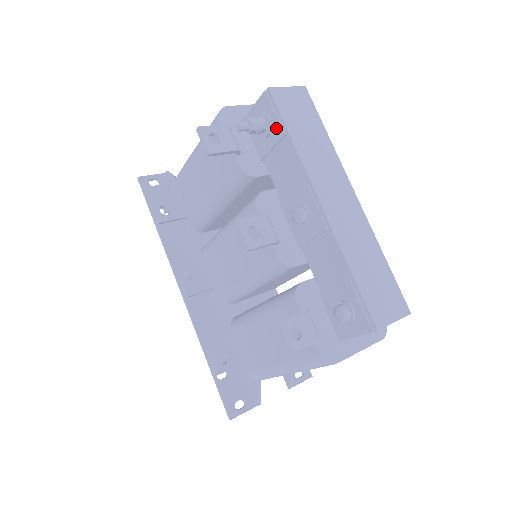
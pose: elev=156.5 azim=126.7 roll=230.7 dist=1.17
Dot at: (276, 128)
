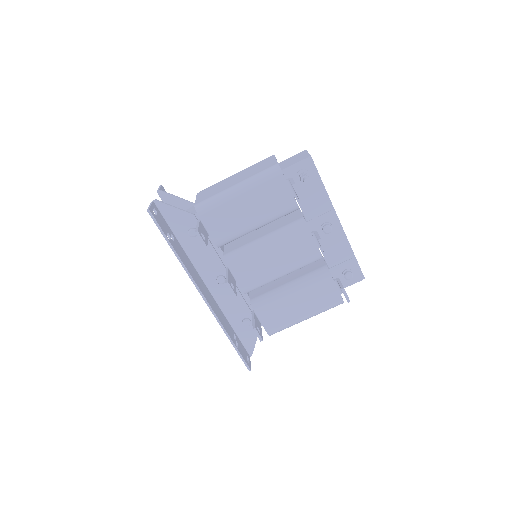
Dot at: (314, 180)
